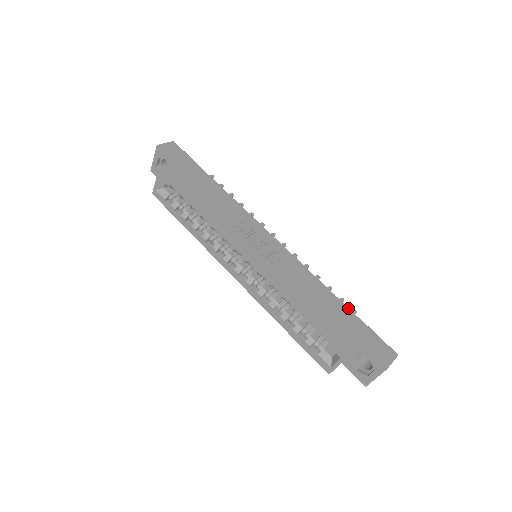
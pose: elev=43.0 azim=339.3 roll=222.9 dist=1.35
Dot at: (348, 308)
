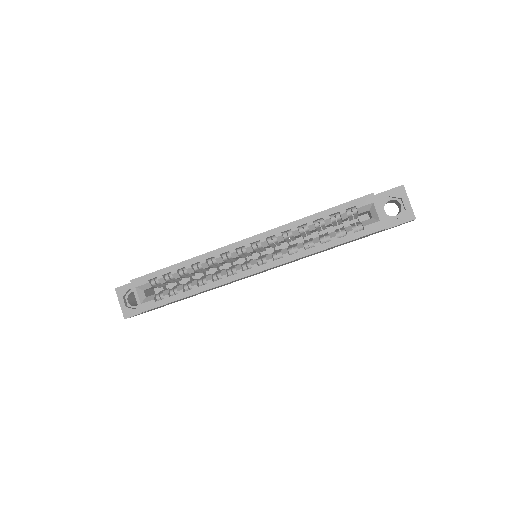
Dot at: occluded
